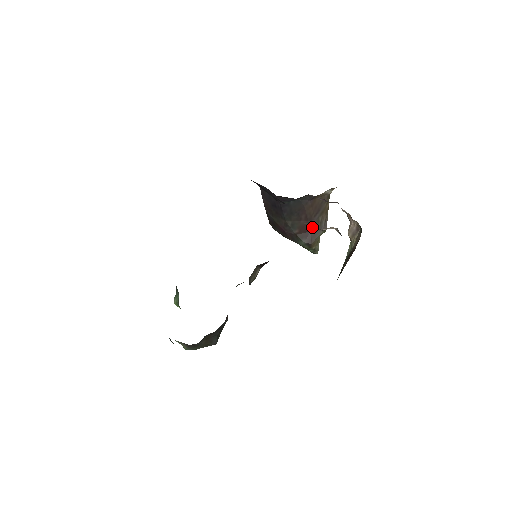
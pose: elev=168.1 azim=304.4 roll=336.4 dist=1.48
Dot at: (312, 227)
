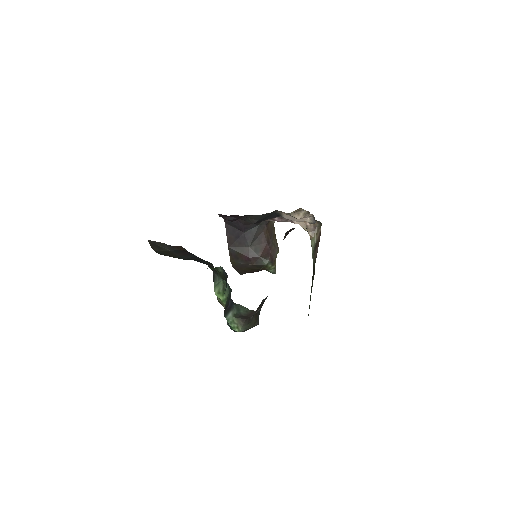
Dot at: (299, 215)
